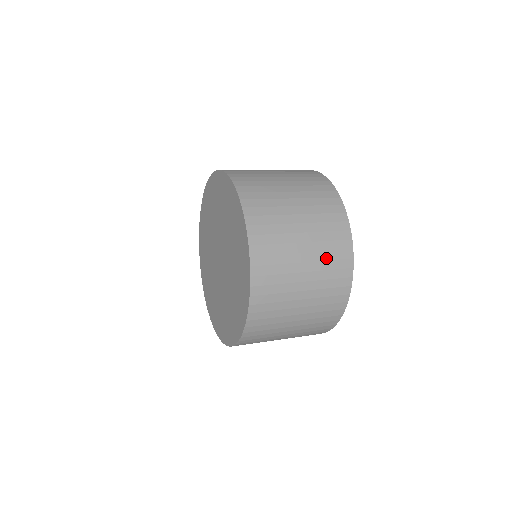
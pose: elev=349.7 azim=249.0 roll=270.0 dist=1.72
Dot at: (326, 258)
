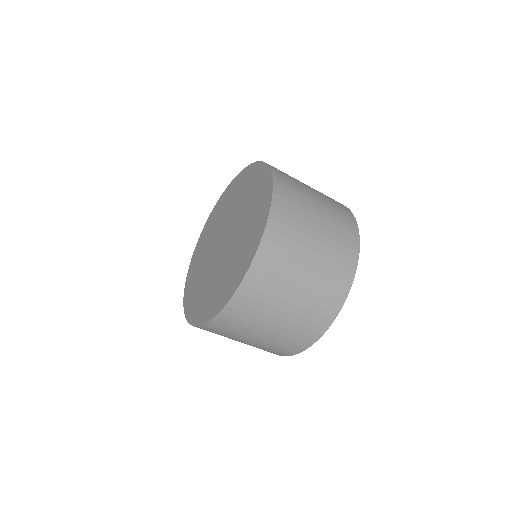
Dot at: (327, 274)
